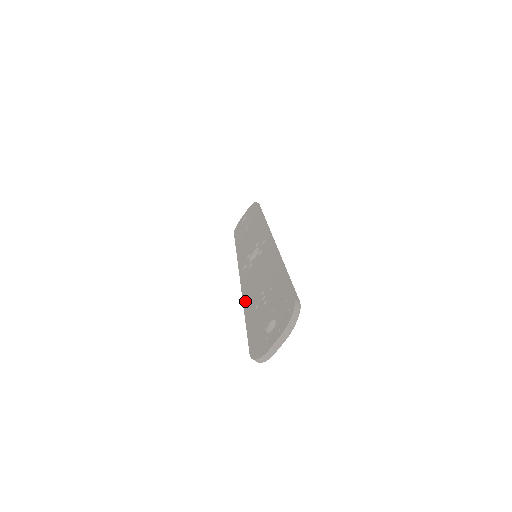
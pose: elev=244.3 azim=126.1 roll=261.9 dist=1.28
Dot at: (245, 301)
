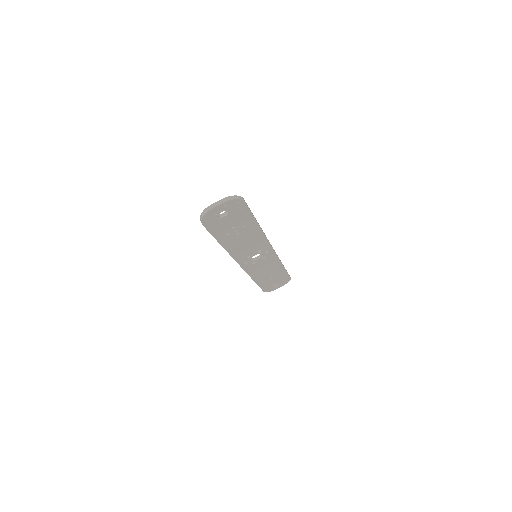
Dot at: occluded
